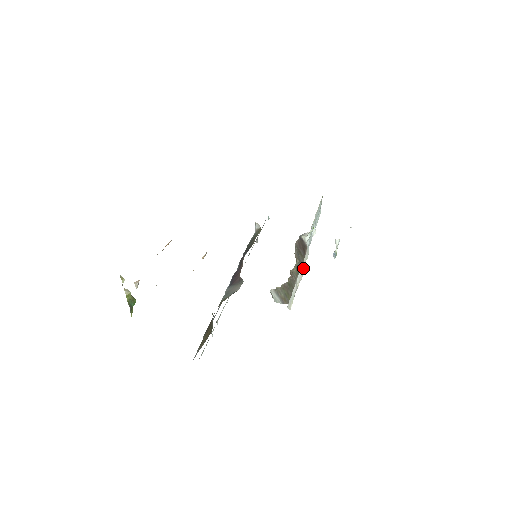
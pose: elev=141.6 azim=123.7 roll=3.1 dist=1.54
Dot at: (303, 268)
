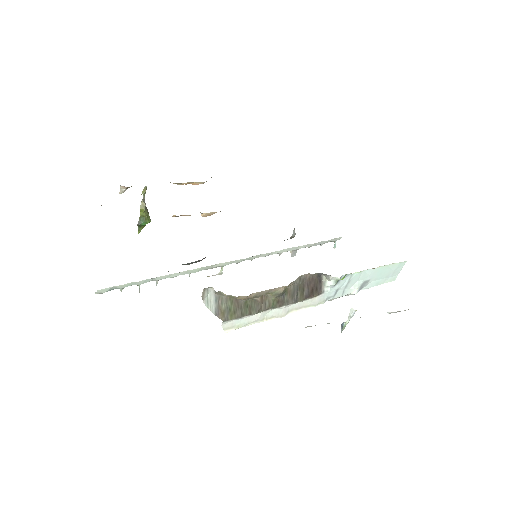
Dot at: (295, 310)
